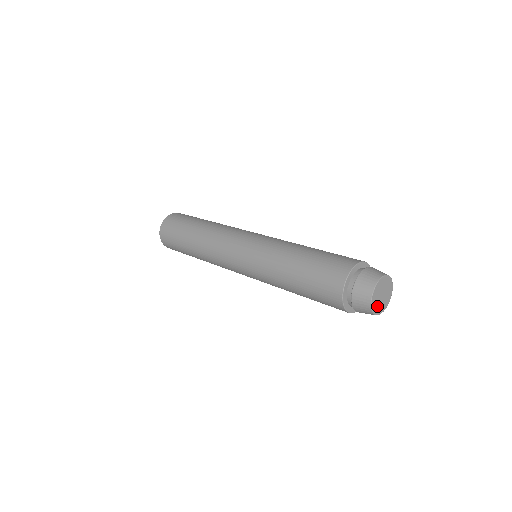
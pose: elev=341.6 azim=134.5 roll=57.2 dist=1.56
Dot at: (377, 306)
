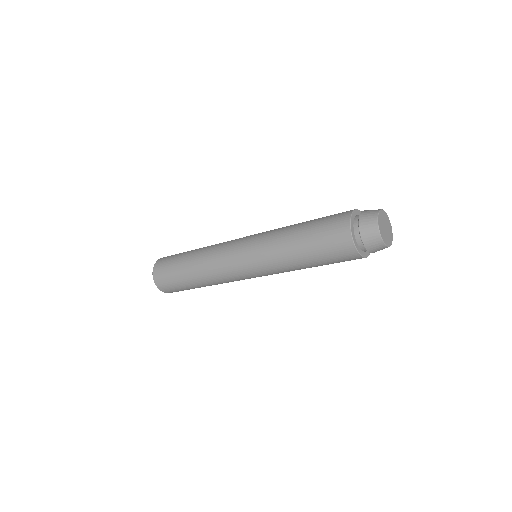
Dot at: (381, 225)
